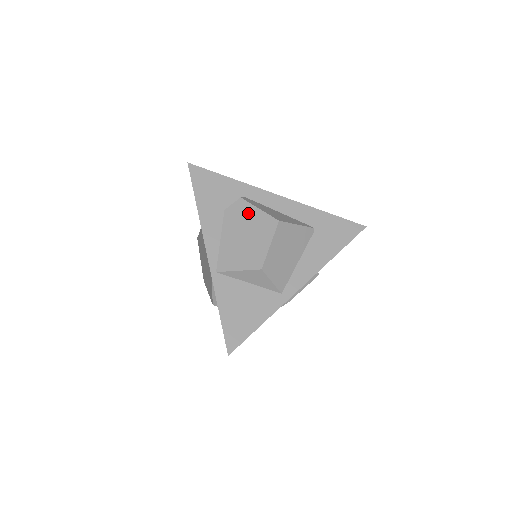
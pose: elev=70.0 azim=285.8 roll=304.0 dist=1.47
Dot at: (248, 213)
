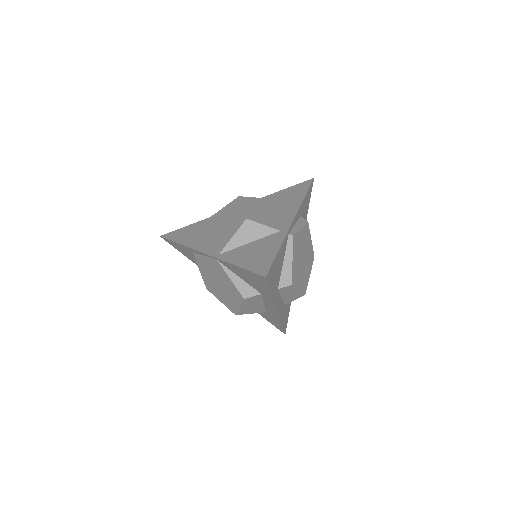
Dot at: (218, 217)
